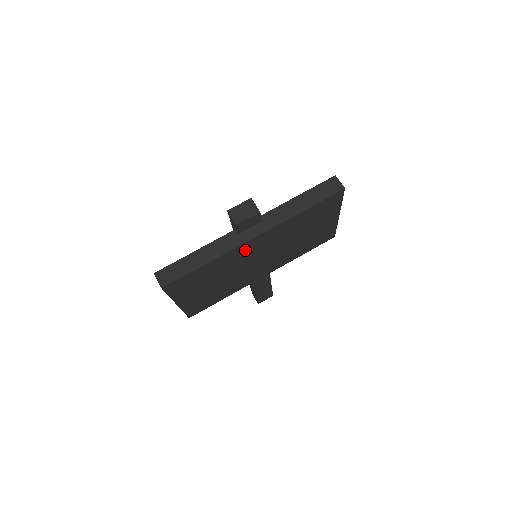
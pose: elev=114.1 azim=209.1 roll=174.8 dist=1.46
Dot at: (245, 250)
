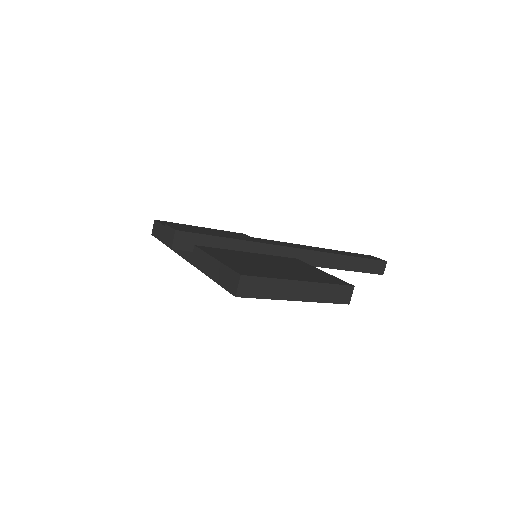
Dot at: occluded
